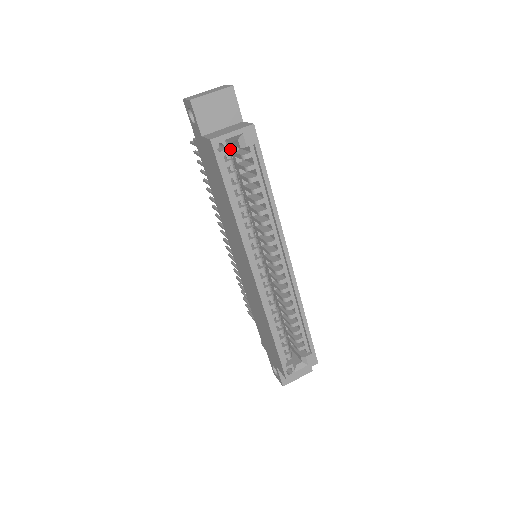
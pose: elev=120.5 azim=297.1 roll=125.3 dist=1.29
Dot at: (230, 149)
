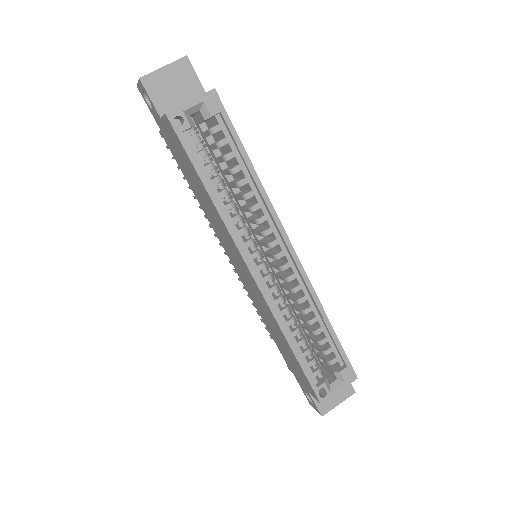
Dot at: (192, 123)
